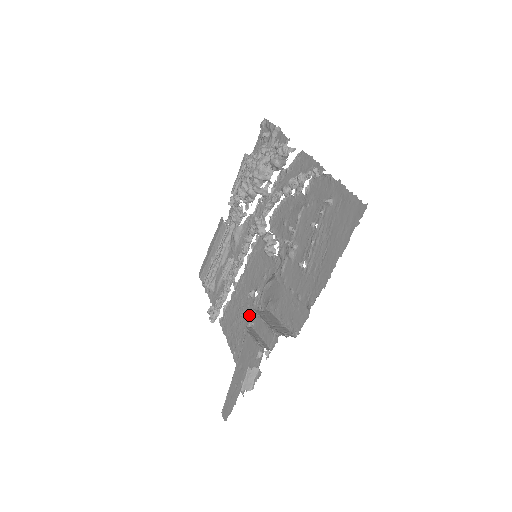
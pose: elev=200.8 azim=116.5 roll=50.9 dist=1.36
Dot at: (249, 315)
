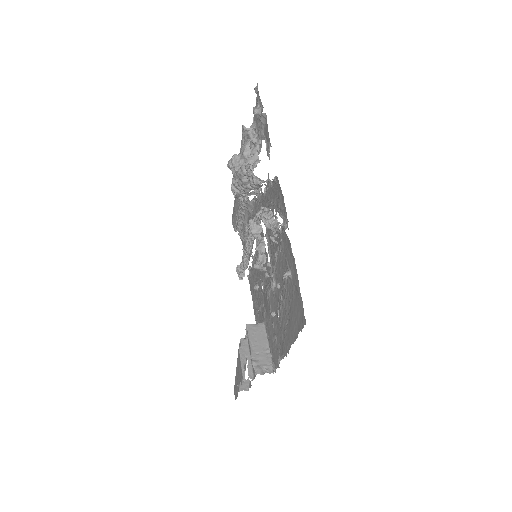
Dot at: (260, 299)
